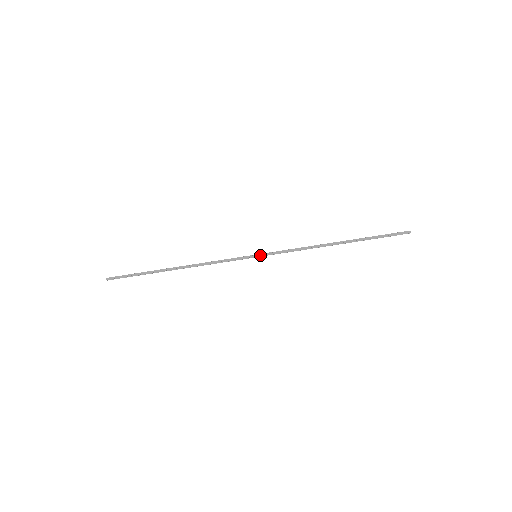
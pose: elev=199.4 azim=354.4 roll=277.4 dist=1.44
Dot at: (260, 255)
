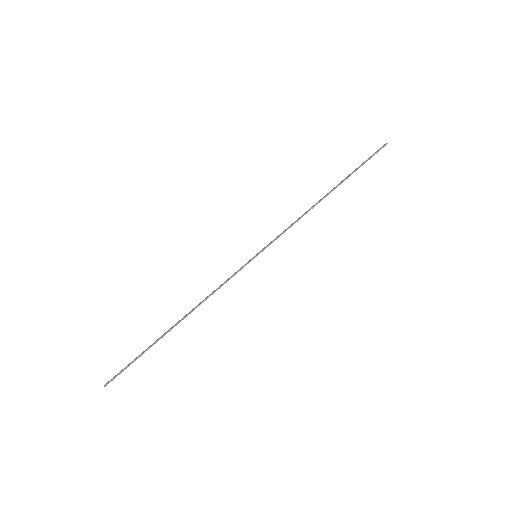
Dot at: (259, 252)
